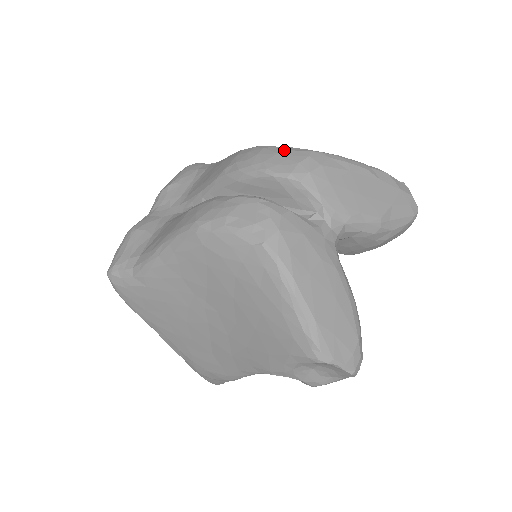
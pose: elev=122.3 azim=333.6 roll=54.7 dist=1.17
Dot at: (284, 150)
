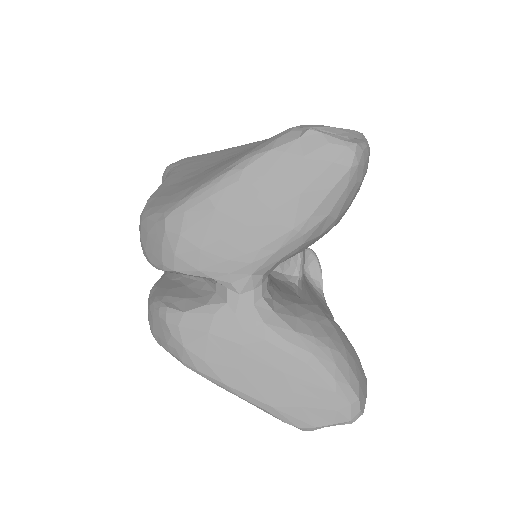
Dot at: (150, 225)
